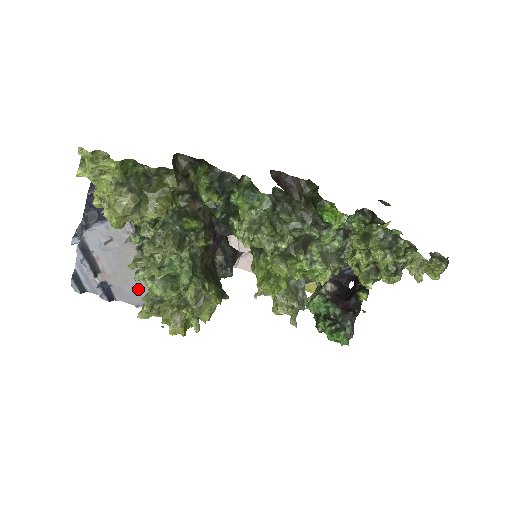
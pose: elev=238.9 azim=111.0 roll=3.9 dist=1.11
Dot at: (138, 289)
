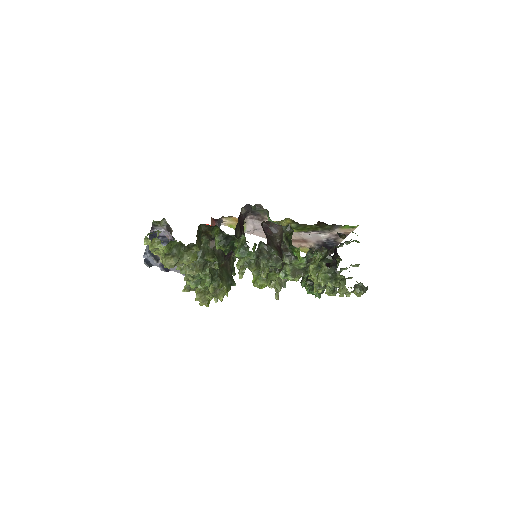
Dot at: occluded
